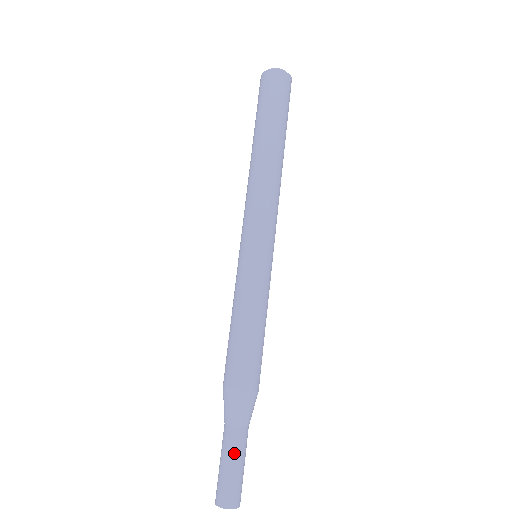
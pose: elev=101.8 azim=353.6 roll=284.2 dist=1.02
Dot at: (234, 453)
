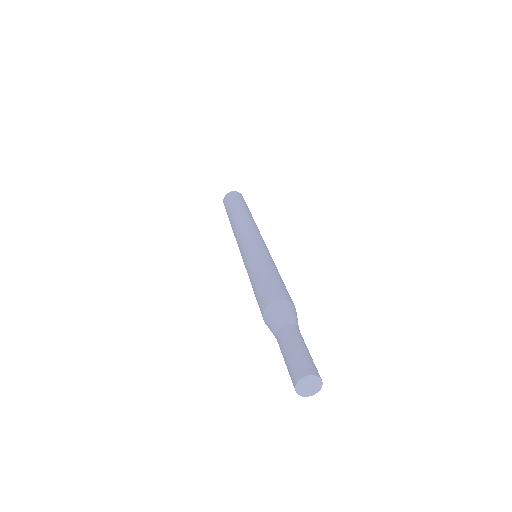
Dot at: (303, 341)
